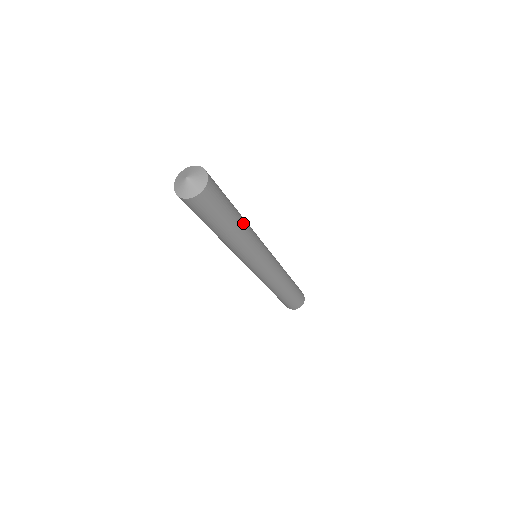
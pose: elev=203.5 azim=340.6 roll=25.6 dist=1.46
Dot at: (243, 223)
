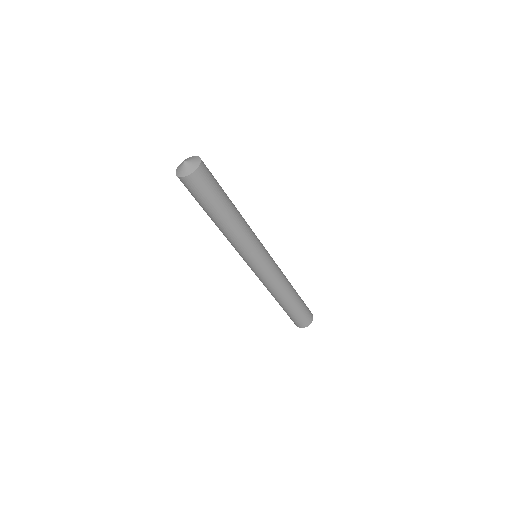
Dot at: (236, 216)
